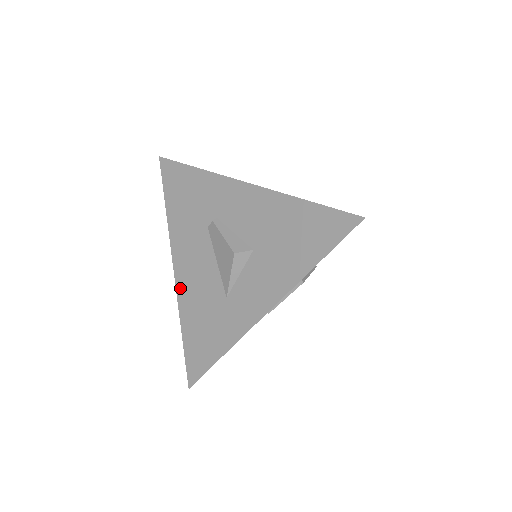
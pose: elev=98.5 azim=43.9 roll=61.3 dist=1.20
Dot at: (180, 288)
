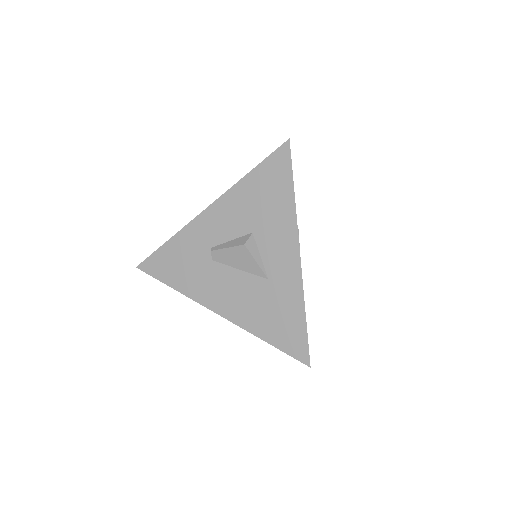
Dot at: (234, 318)
